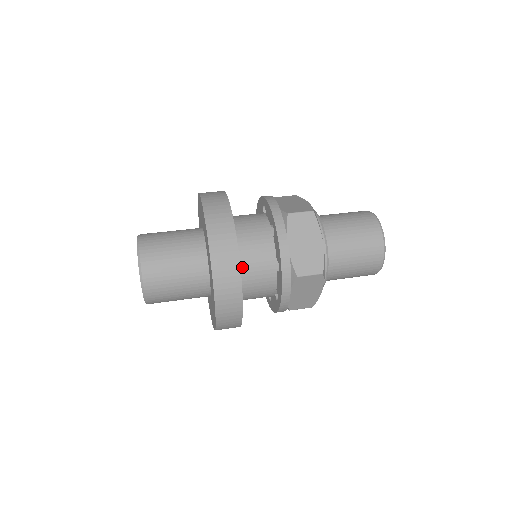
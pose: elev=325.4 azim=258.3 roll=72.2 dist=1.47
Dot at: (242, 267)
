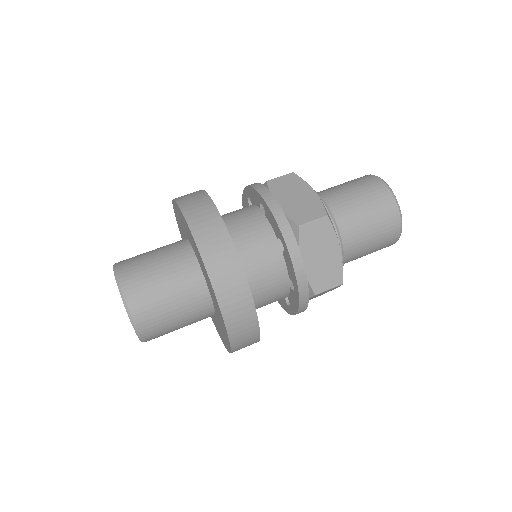
Dot at: occluded
